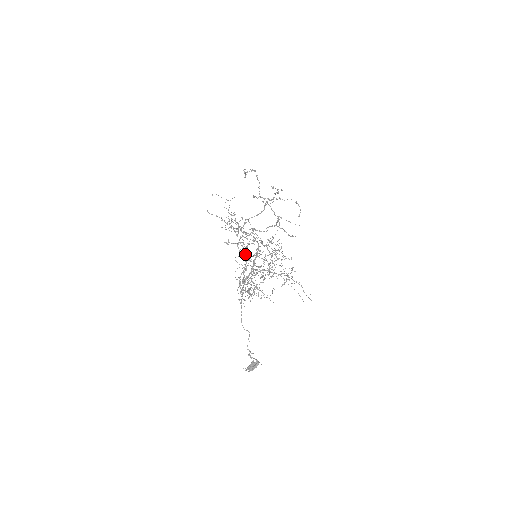
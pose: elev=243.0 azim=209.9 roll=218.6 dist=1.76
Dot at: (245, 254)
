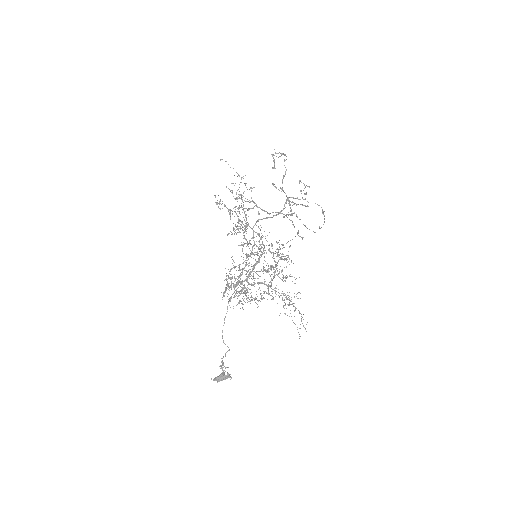
Dot at: (246, 258)
